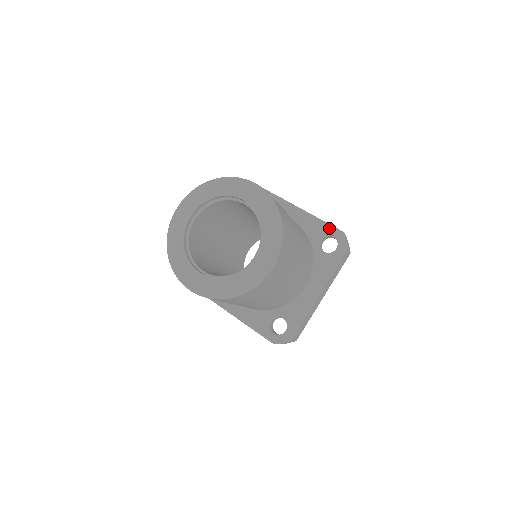
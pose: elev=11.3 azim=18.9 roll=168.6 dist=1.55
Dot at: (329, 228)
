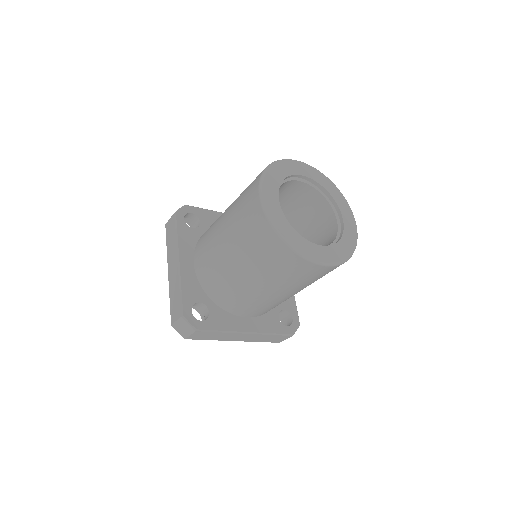
Dot at: (295, 311)
